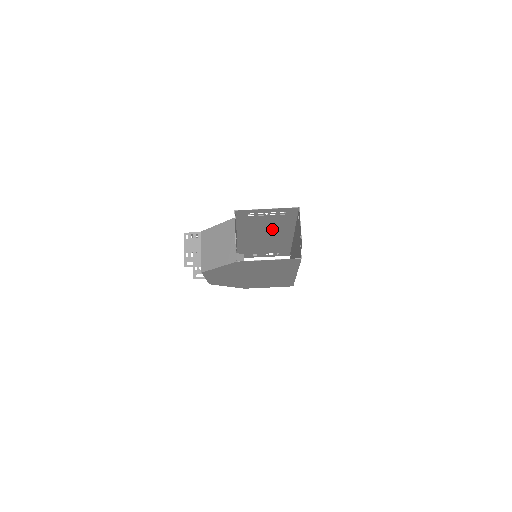
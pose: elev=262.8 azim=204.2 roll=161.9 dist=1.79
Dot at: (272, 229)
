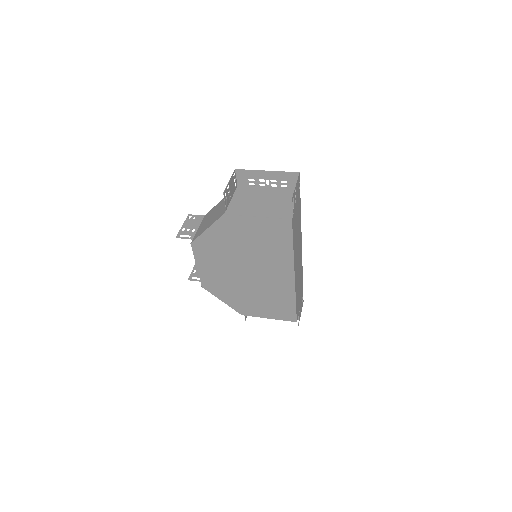
Dot at: occluded
